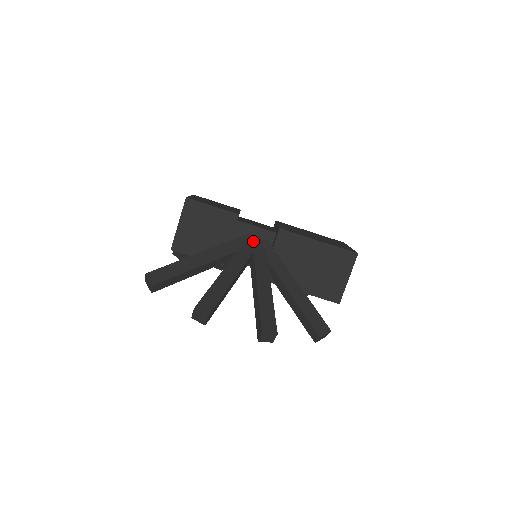
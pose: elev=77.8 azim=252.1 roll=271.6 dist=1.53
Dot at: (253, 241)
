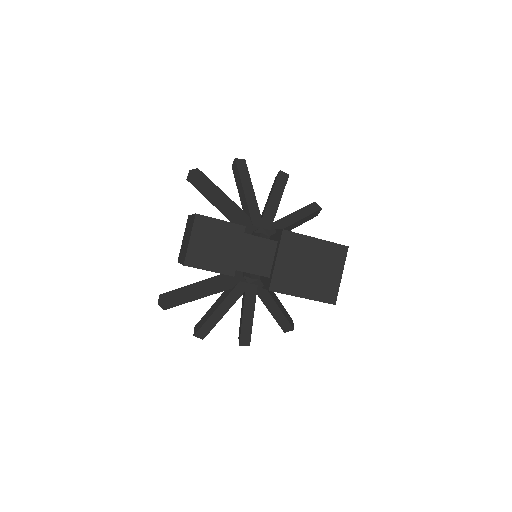
Dot at: (247, 281)
